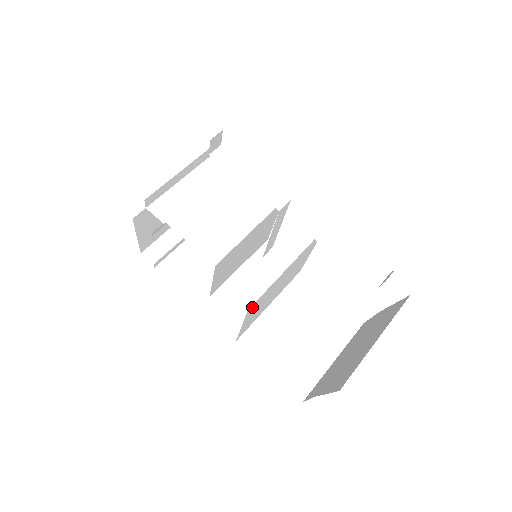
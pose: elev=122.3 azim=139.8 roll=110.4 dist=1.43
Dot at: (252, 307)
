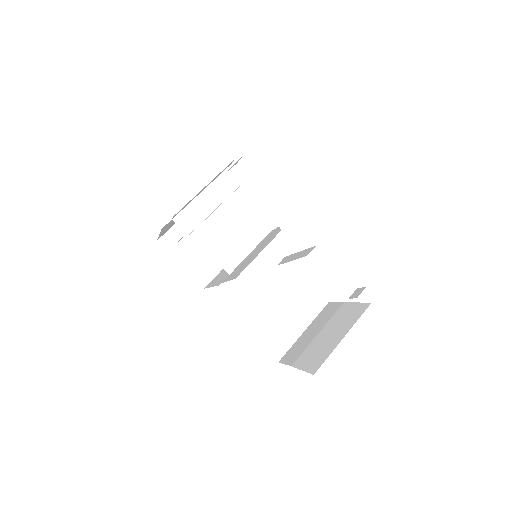
Dot at: occluded
